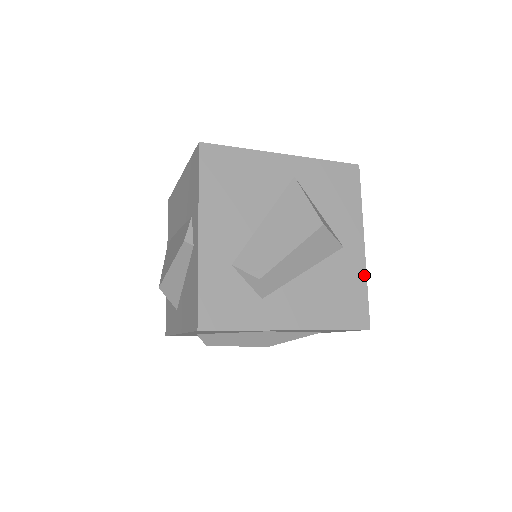
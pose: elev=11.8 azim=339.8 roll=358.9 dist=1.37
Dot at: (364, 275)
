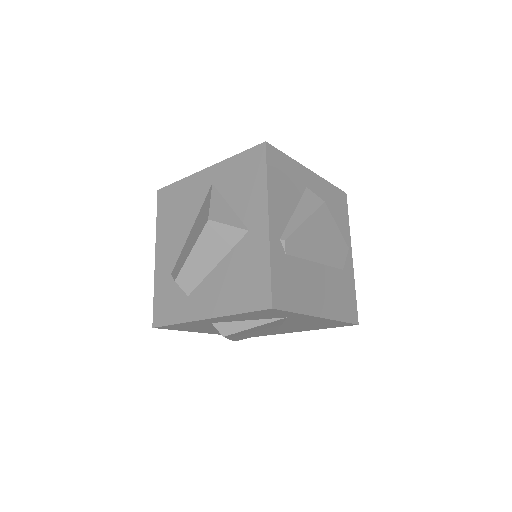
Dot at: (267, 252)
